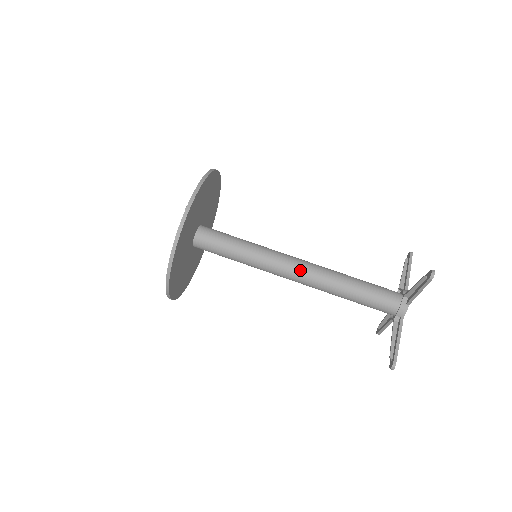
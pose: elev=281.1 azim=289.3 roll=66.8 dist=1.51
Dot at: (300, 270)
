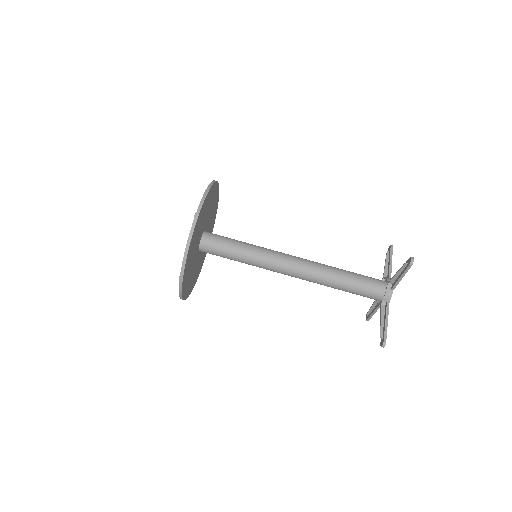
Dot at: (296, 266)
